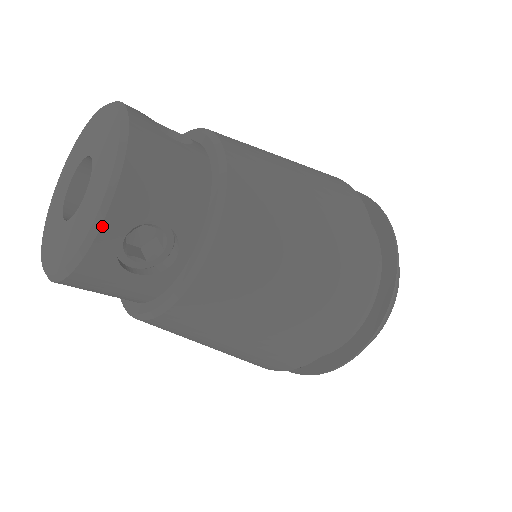
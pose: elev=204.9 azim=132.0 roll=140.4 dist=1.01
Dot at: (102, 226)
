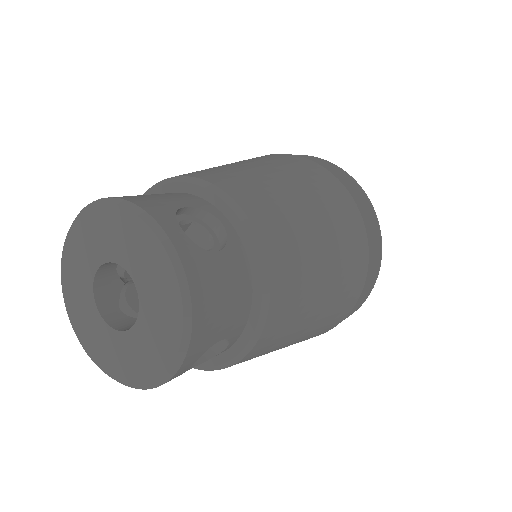
Dot at: (177, 372)
